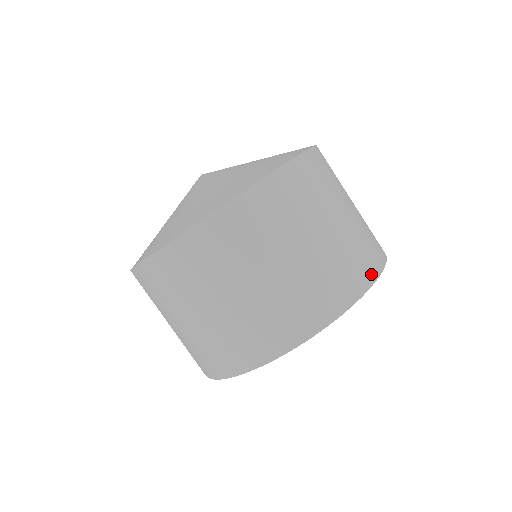
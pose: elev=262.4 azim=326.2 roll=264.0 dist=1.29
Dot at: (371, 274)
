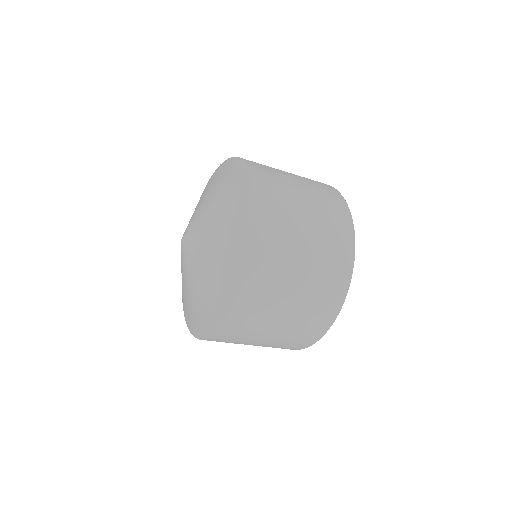
Dot at: (350, 245)
